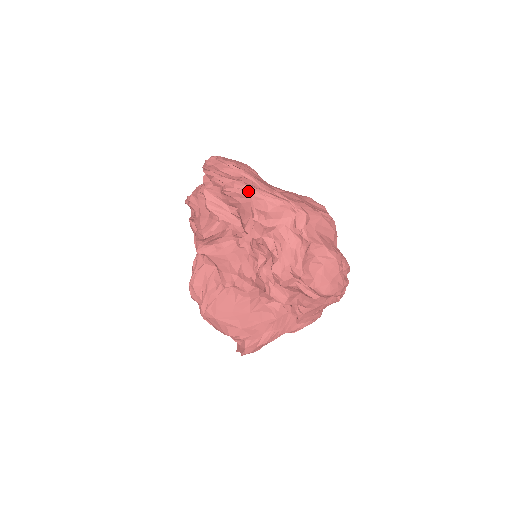
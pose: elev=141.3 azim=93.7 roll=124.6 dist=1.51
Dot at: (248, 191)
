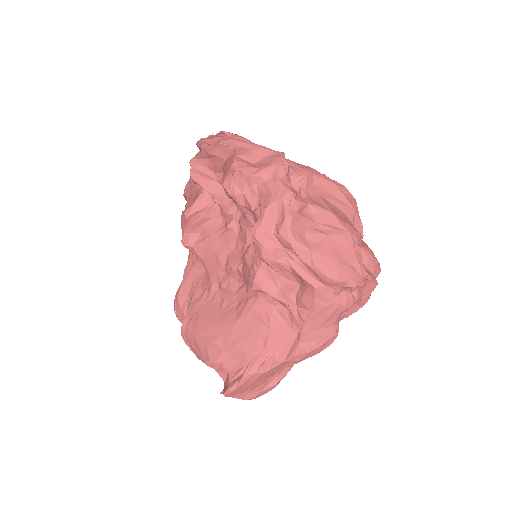
Dot at: (234, 144)
